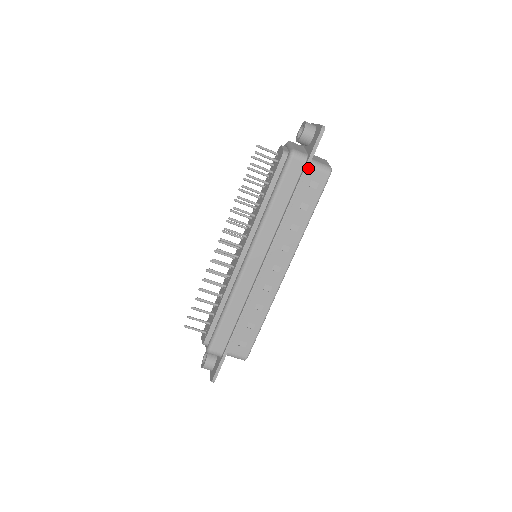
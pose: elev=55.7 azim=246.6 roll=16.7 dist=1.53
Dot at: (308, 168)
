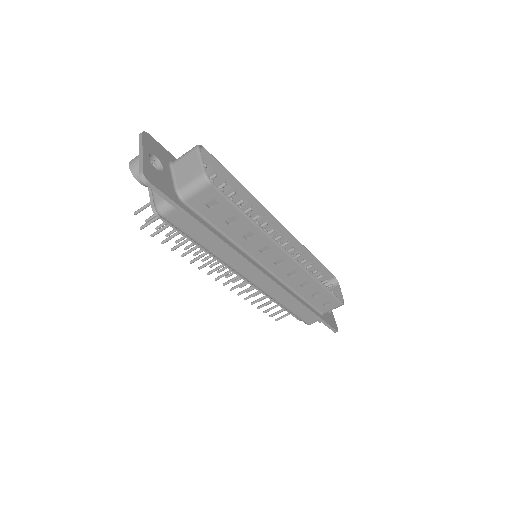
Dot at: (187, 203)
